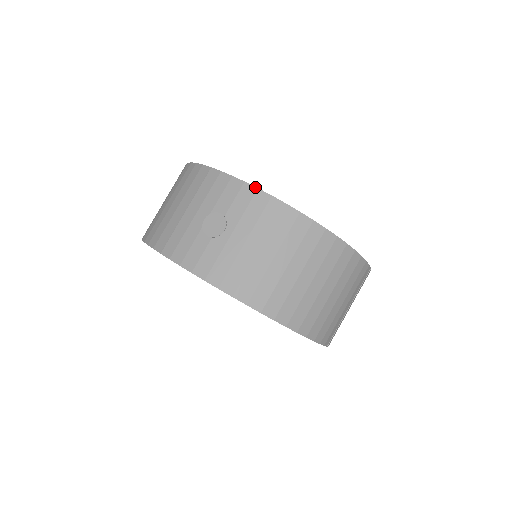
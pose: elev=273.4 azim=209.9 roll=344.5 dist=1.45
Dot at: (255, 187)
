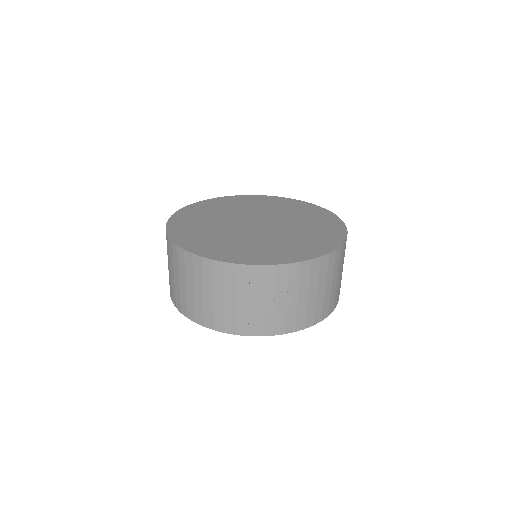
Dot at: (298, 263)
